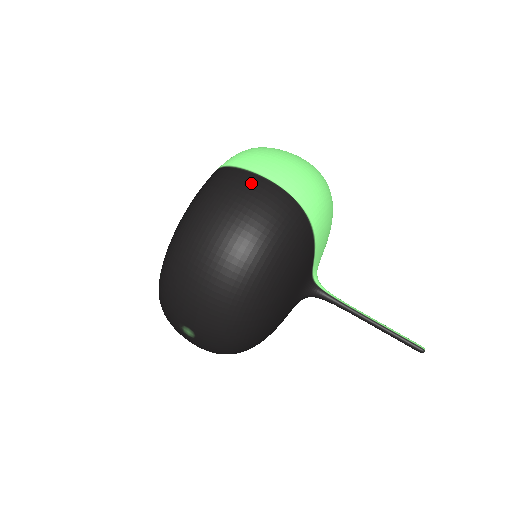
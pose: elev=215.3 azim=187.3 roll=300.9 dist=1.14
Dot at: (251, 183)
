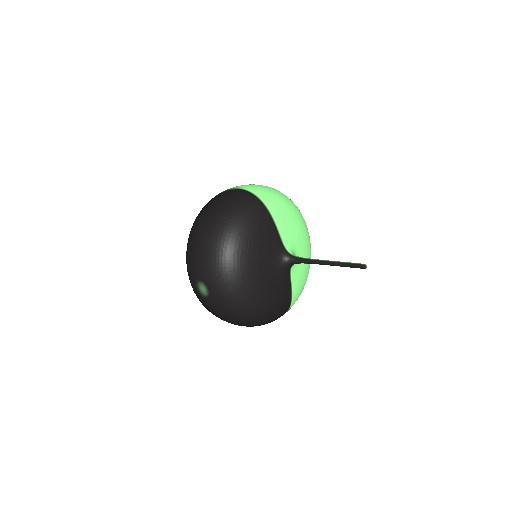
Dot at: (226, 192)
